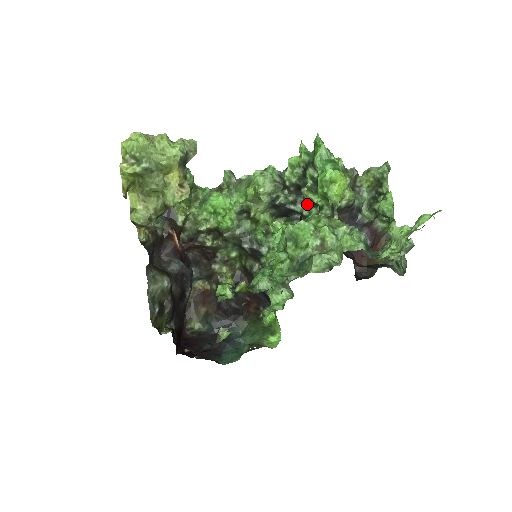
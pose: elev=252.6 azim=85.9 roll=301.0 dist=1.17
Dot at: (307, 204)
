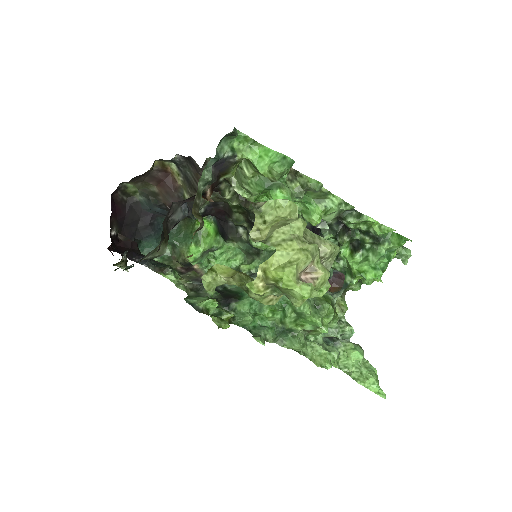
Dot at: (334, 236)
